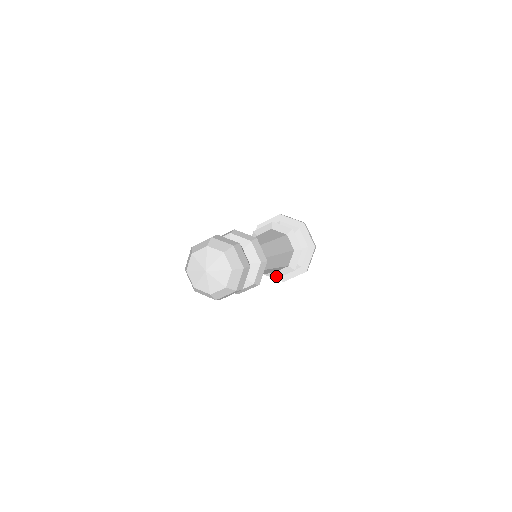
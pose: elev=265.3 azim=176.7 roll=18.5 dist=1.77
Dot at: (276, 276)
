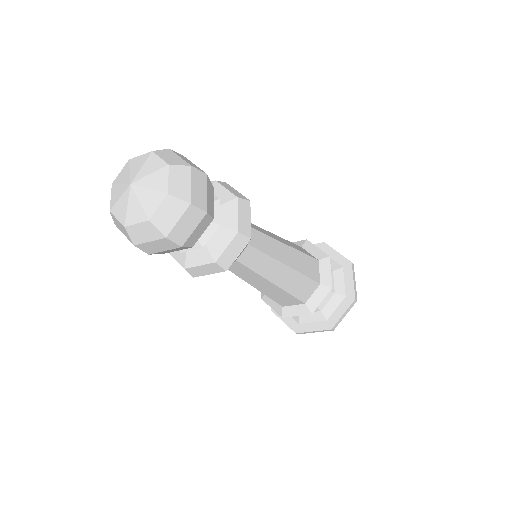
Dot at: (265, 297)
